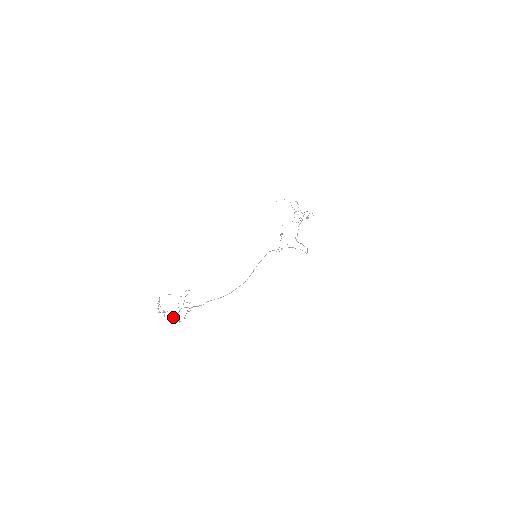
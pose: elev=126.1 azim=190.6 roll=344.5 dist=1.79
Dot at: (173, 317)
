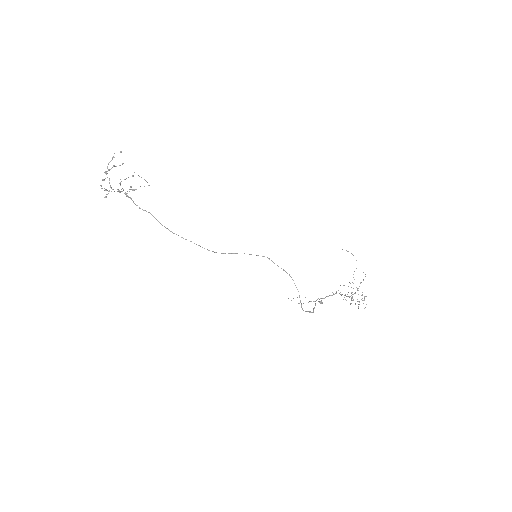
Dot at: (109, 191)
